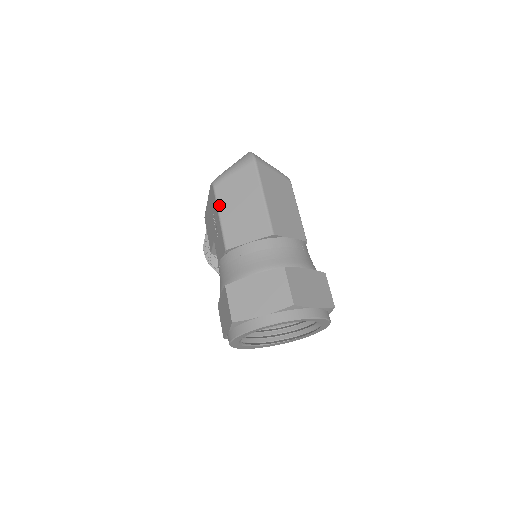
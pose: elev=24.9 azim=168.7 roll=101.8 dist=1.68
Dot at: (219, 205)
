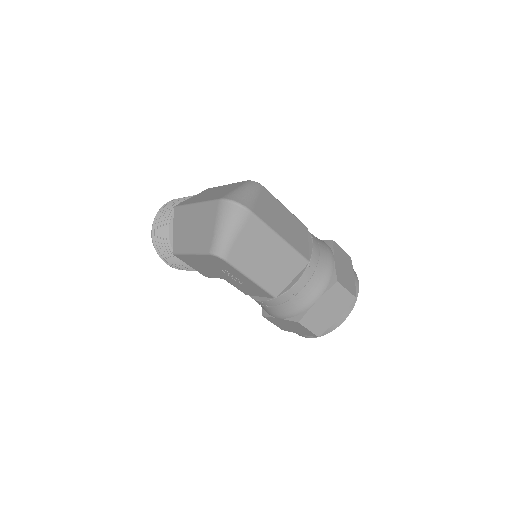
Dot at: (244, 272)
